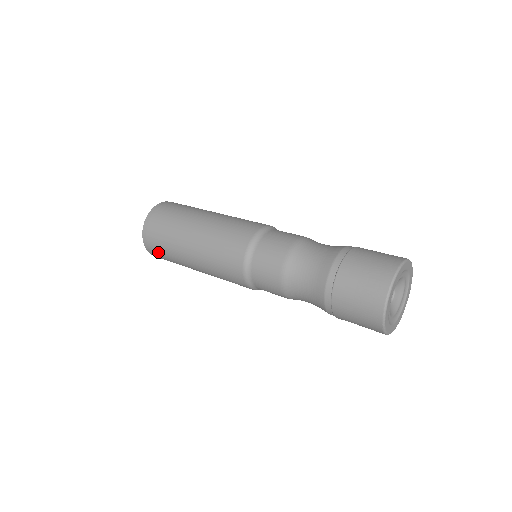
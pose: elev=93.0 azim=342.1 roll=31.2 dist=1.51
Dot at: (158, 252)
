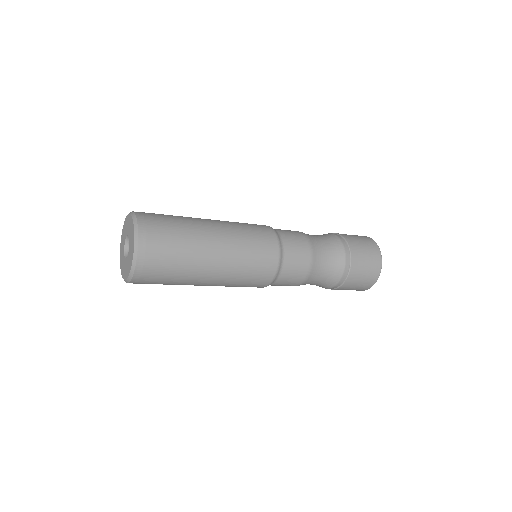
Dot at: (156, 278)
